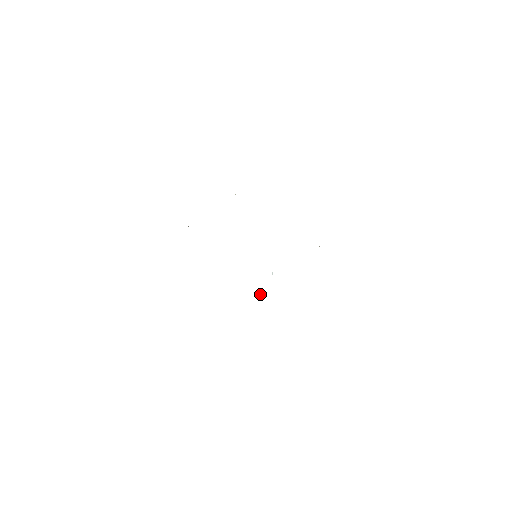
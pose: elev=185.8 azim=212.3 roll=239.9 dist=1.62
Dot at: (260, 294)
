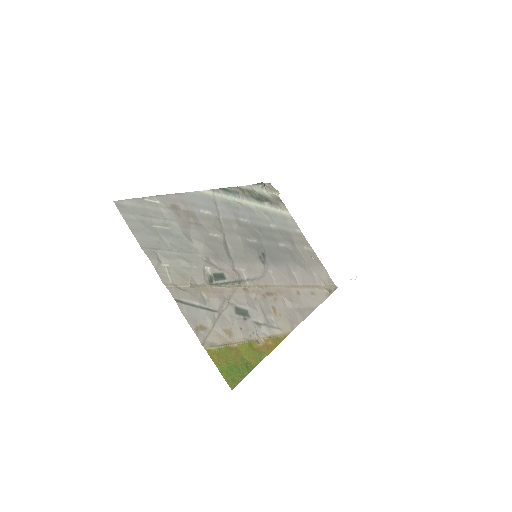
Dot at: (355, 278)
